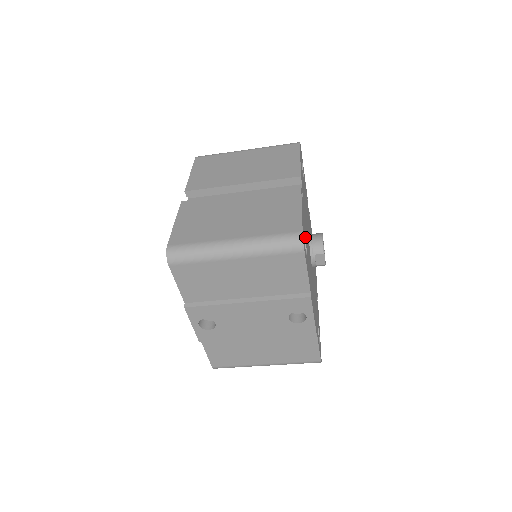
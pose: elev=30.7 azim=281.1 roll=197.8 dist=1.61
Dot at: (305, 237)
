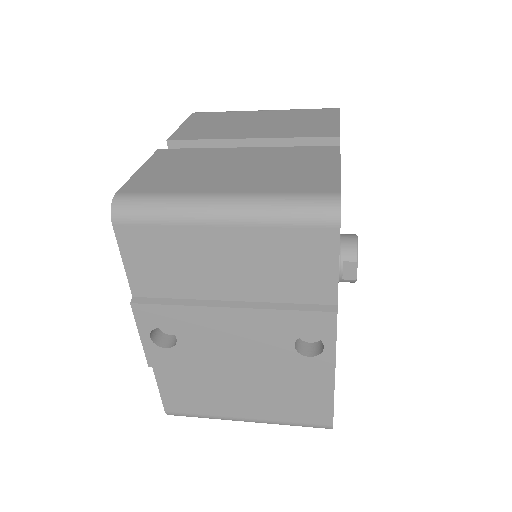
Dot at: occluded
